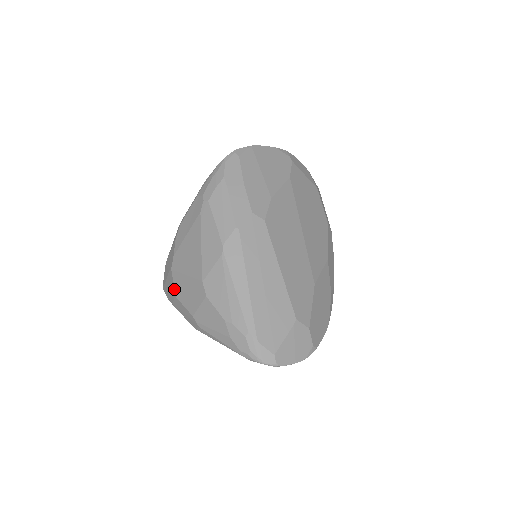
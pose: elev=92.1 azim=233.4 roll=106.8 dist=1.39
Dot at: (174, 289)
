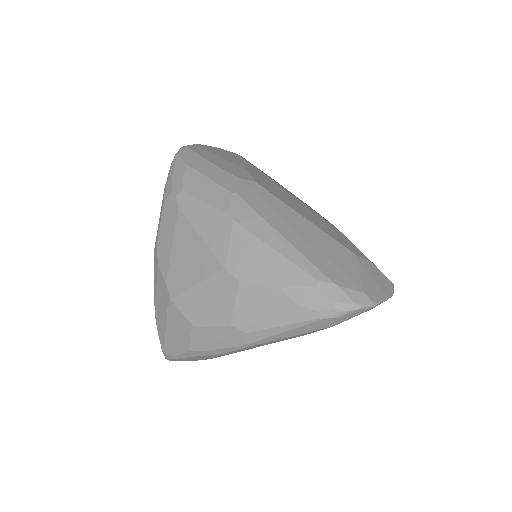
Dot at: (186, 320)
